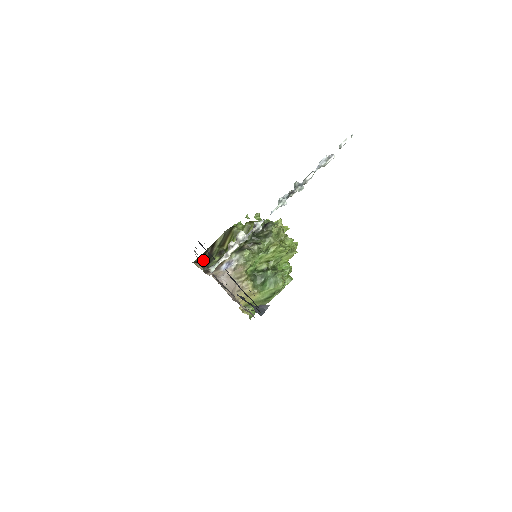
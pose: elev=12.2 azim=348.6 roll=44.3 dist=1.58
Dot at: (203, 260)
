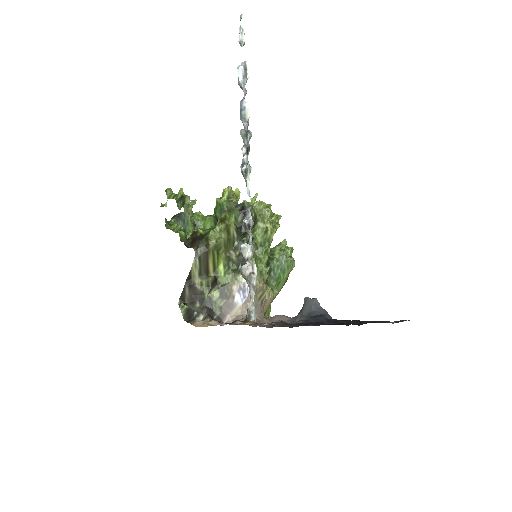
Dot at: (194, 308)
